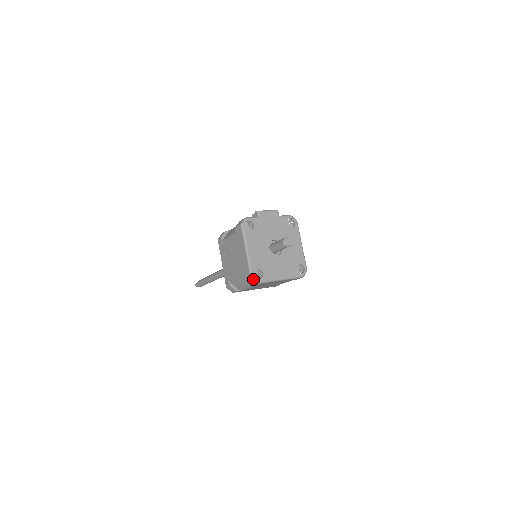
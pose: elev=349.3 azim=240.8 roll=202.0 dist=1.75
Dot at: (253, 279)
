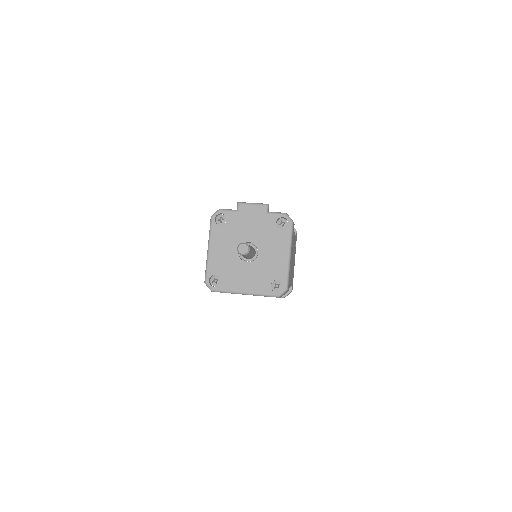
Dot at: (206, 285)
